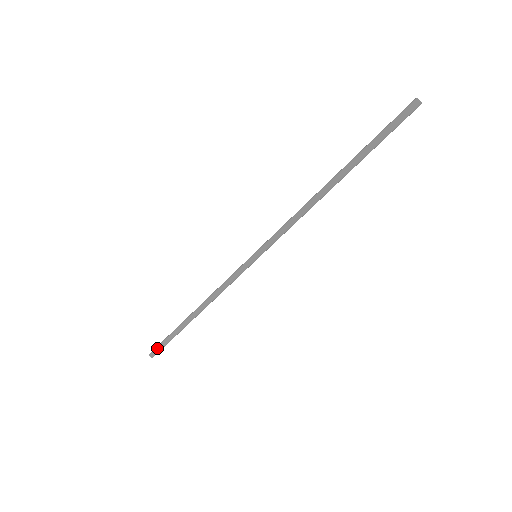
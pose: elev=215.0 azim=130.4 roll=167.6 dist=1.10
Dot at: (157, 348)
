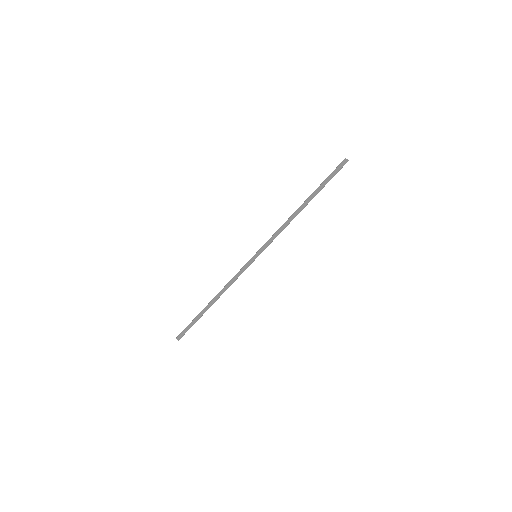
Dot at: (183, 332)
